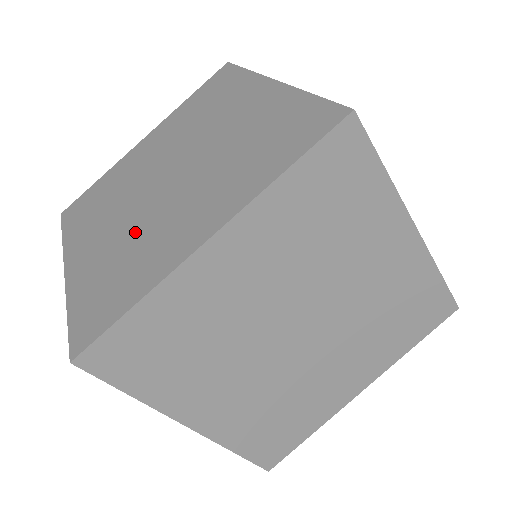
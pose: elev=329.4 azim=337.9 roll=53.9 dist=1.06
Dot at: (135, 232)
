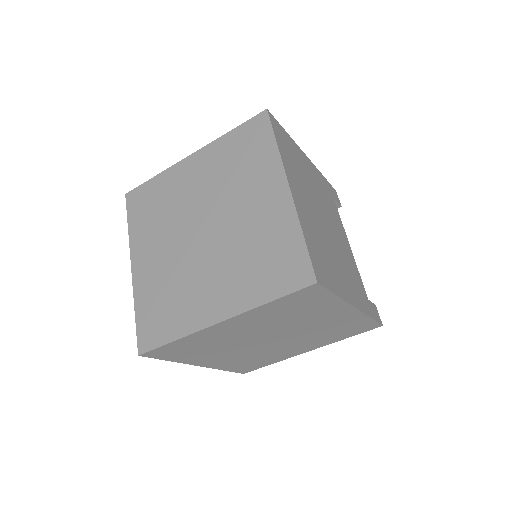
Dot at: occluded
